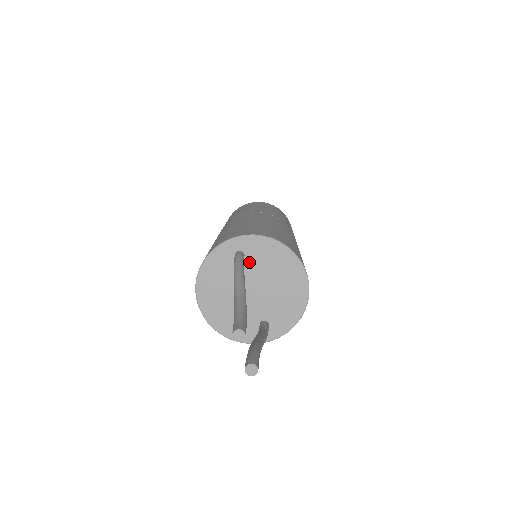
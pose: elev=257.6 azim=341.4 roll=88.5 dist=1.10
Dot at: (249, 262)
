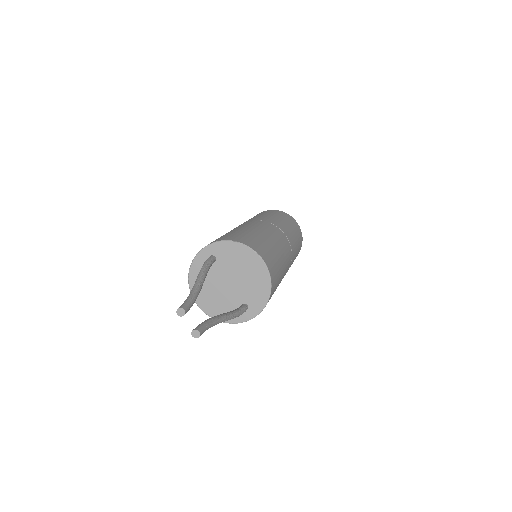
Dot at: (220, 262)
